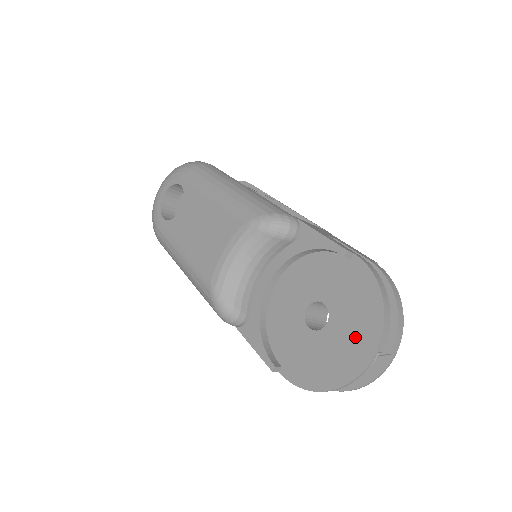
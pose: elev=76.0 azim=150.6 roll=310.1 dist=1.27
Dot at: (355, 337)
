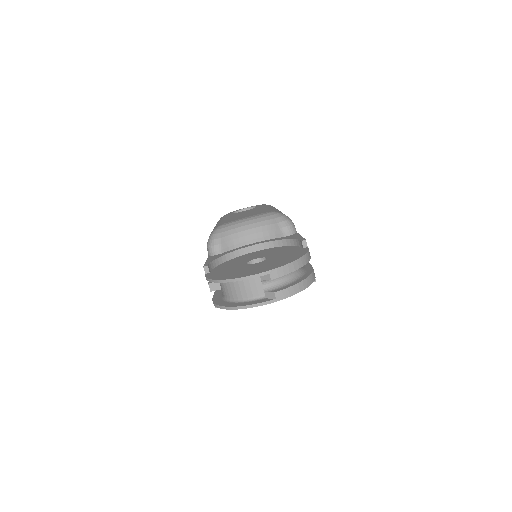
Dot at: (265, 266)
